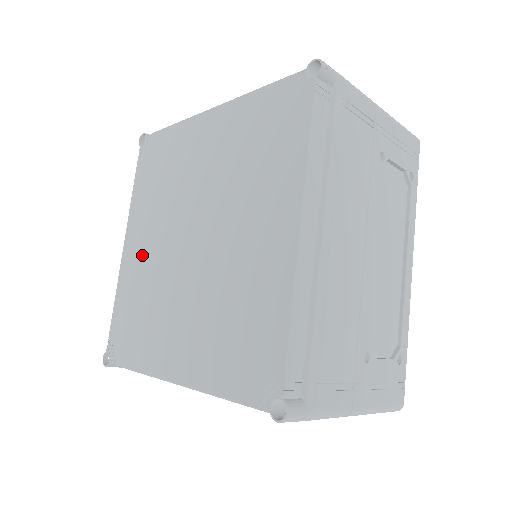
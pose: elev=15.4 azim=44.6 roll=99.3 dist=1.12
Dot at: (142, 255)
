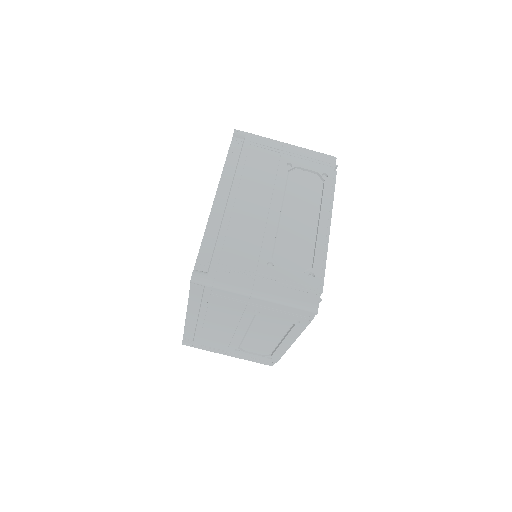
Dot at: occluded
